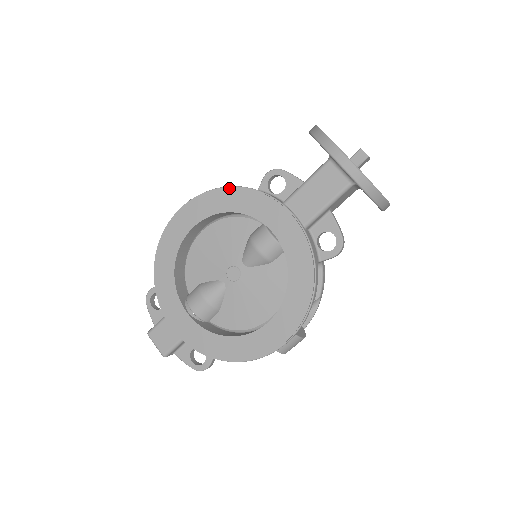
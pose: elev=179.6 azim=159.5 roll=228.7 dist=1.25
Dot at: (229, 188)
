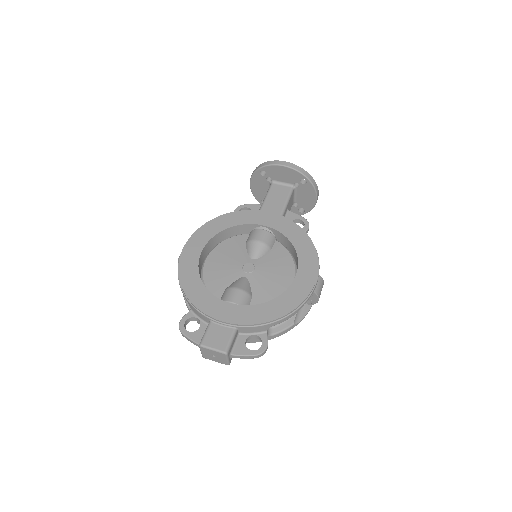
Dot at: (217, 217)
